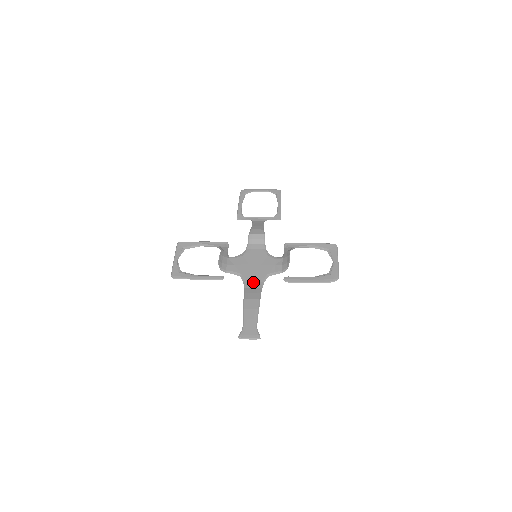
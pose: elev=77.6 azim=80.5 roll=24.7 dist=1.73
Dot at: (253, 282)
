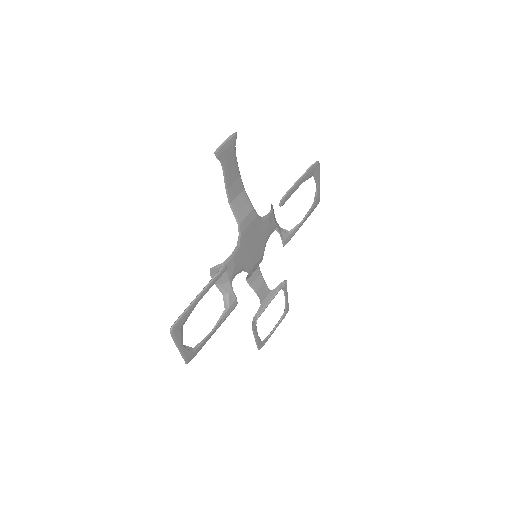
Dot at: (246, 223)
